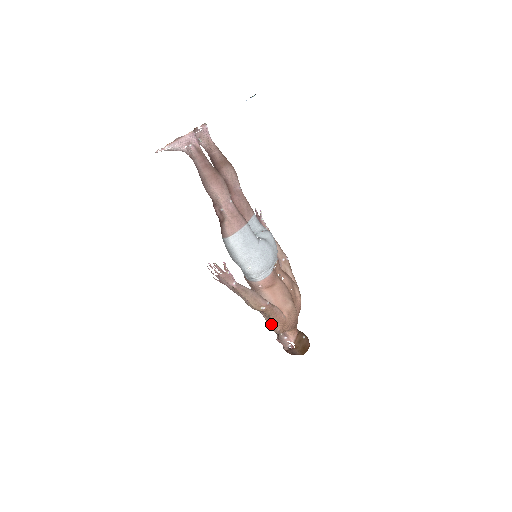
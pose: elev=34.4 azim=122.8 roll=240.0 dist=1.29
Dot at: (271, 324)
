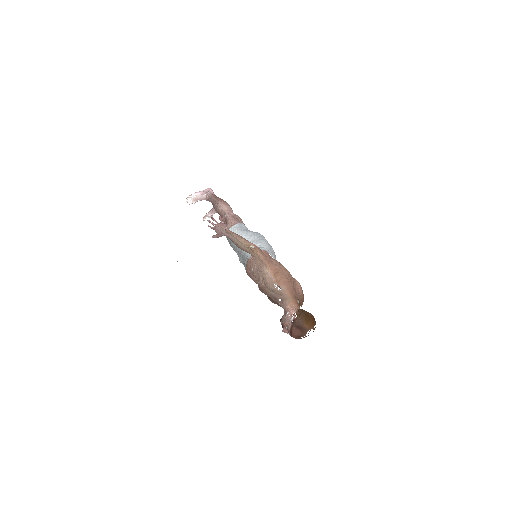
Dot at: (263, 272)
